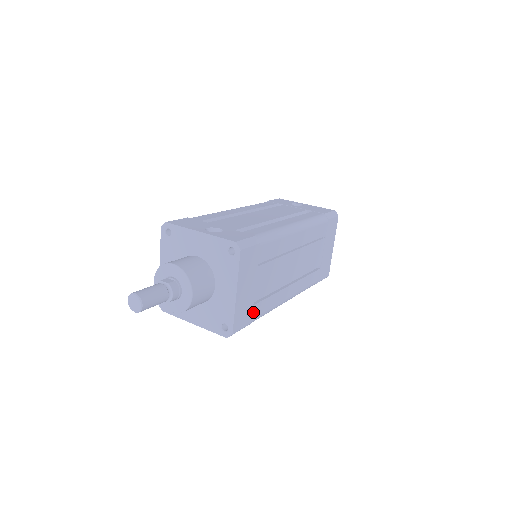
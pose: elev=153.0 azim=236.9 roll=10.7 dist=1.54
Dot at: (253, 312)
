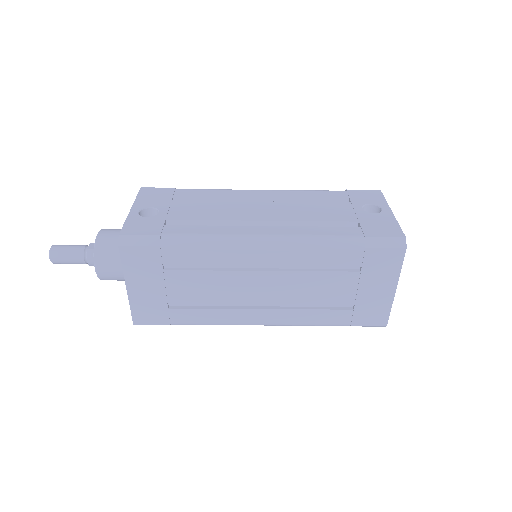
Dot at: (172, 315)
